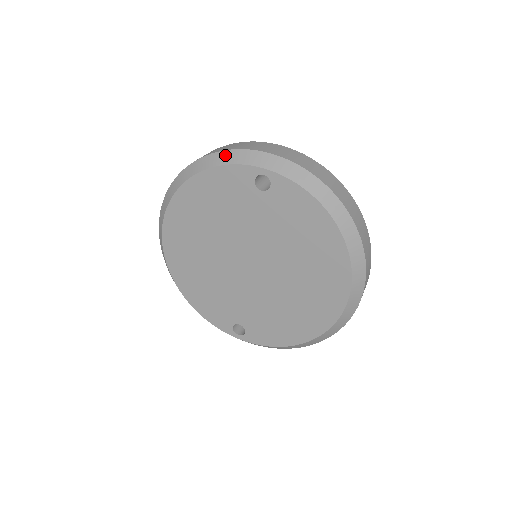
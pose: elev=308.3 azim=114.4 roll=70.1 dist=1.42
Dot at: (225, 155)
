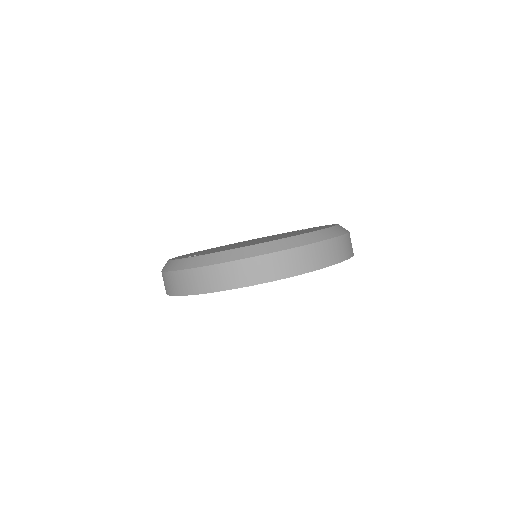
Dot at: occluded
